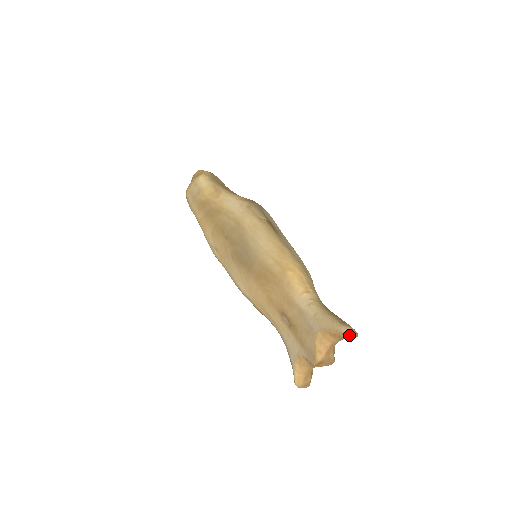
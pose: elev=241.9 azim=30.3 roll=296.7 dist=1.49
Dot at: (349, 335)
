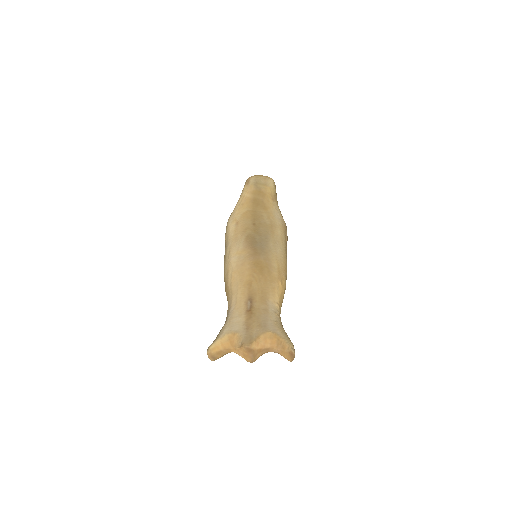
Dot at: (293, 352)
